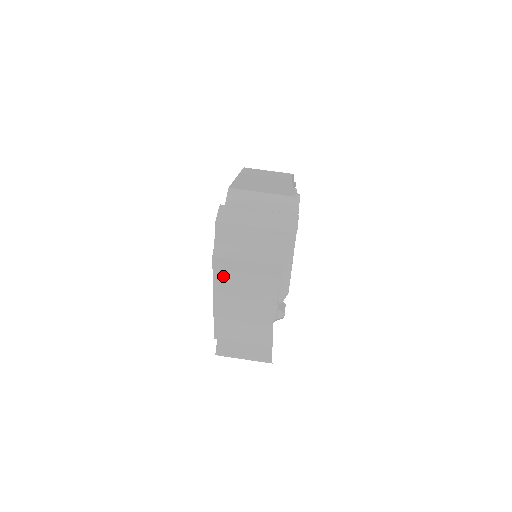
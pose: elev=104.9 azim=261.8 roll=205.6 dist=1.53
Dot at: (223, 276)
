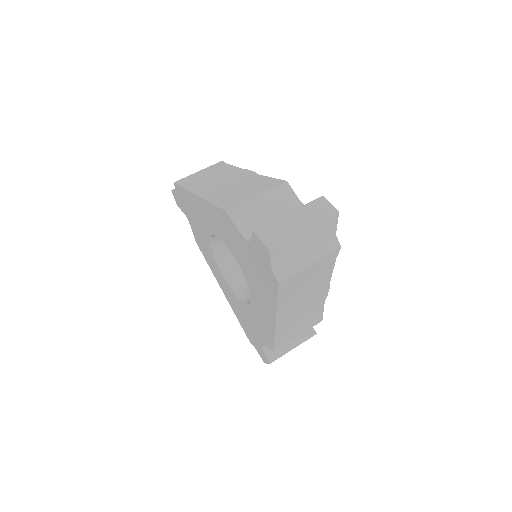
Dot at: (286, 293)
